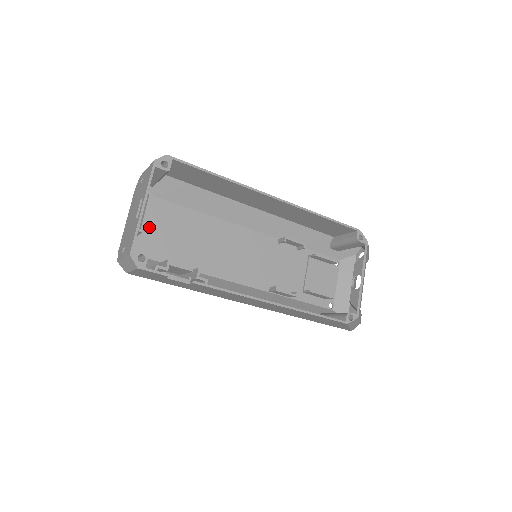
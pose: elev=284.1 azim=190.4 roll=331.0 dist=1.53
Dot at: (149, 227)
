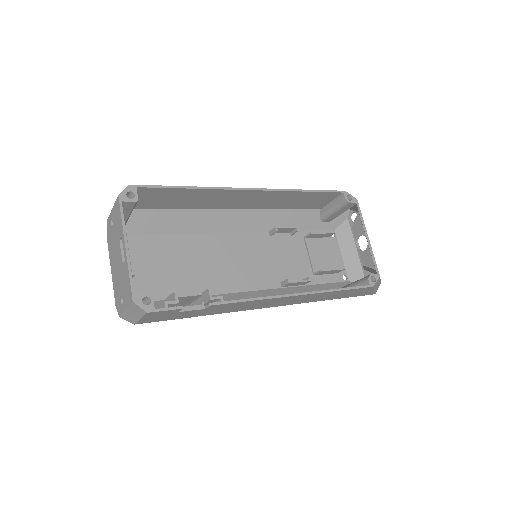
Dot at: (137, 269)
